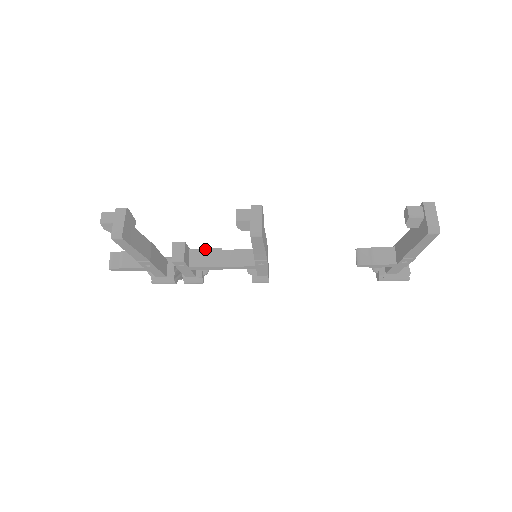
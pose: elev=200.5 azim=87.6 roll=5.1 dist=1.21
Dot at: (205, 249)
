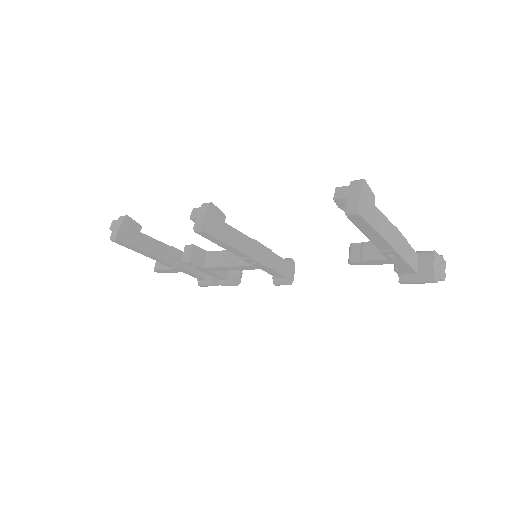
Dot at: (217, 251)
